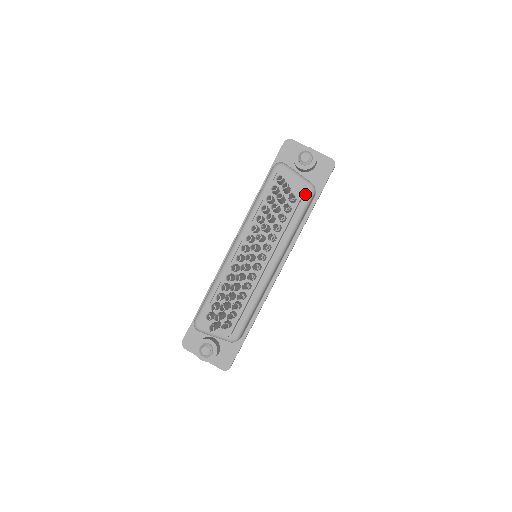
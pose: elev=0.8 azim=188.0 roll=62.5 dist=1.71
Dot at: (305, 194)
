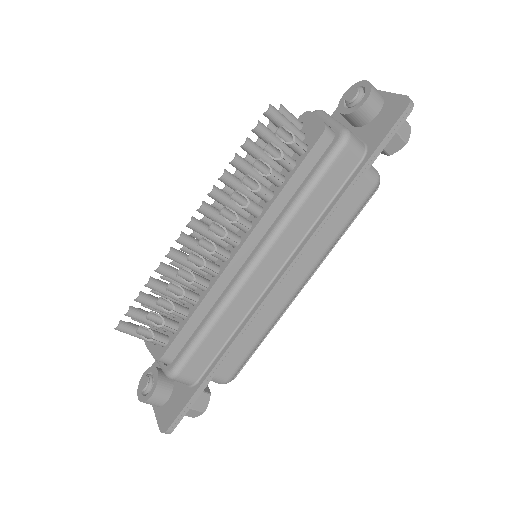
Dot at: (331, 146)
